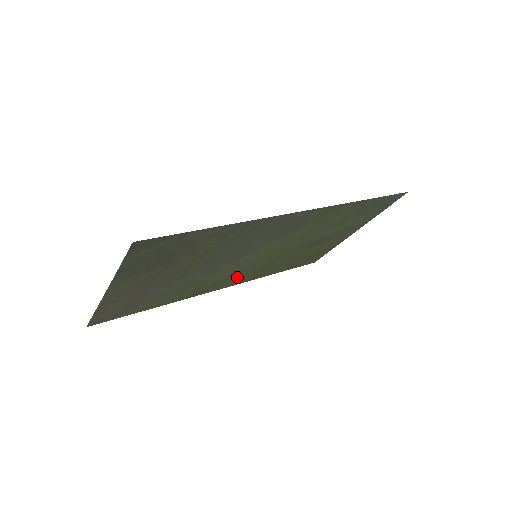
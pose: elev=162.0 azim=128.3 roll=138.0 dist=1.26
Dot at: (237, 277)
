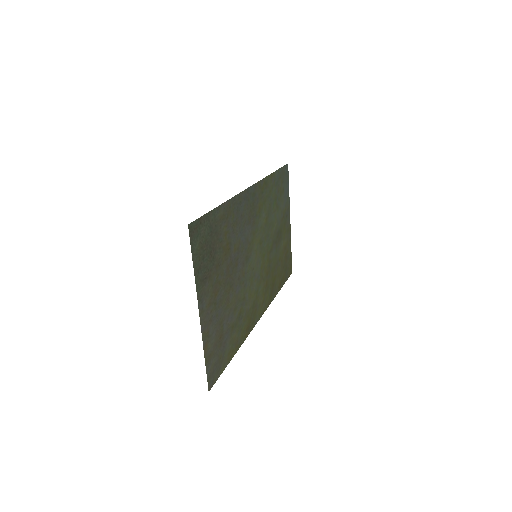
Dot at: (260, 296)
